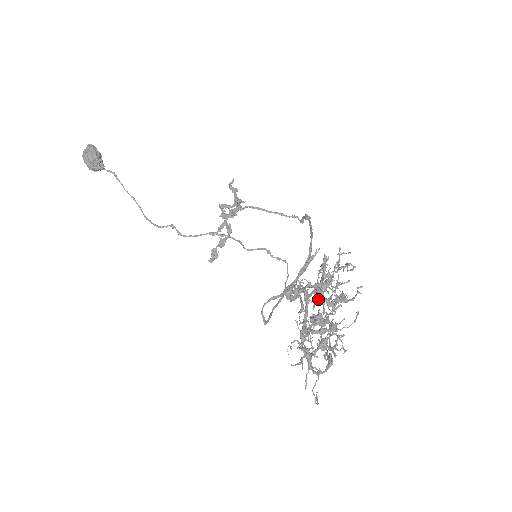
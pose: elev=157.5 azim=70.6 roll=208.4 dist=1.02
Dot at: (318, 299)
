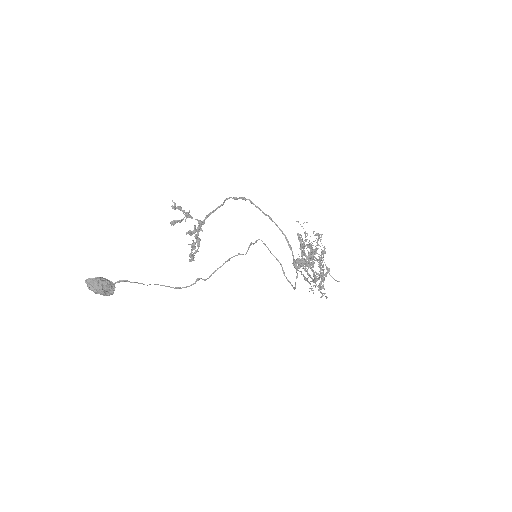
Dot at: occluded
